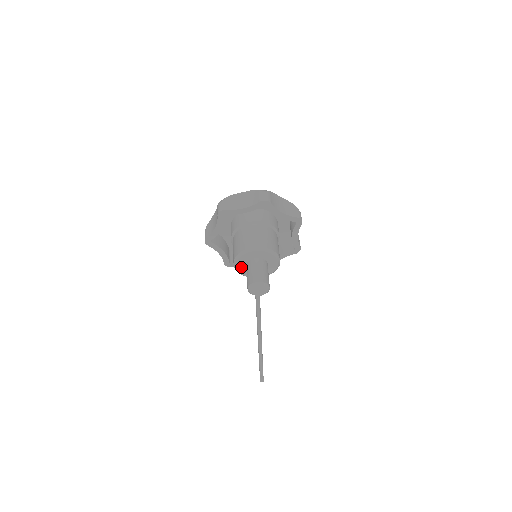
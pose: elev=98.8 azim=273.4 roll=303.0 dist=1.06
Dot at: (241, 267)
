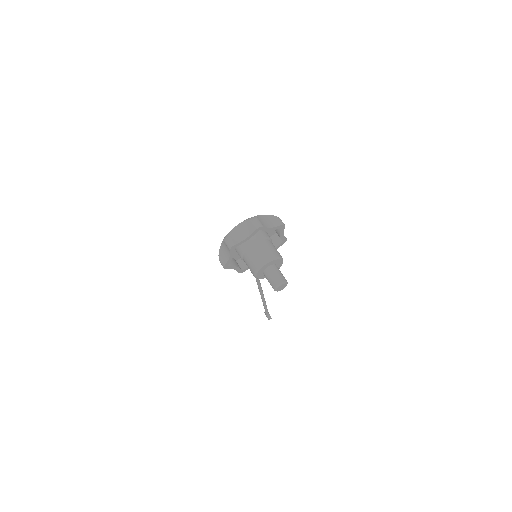
Dot at: (260, 276)
